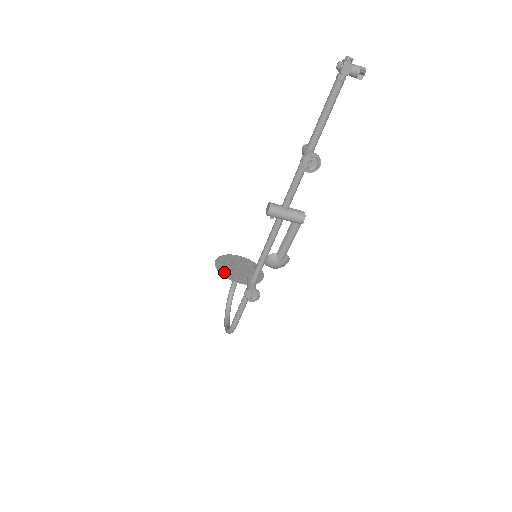
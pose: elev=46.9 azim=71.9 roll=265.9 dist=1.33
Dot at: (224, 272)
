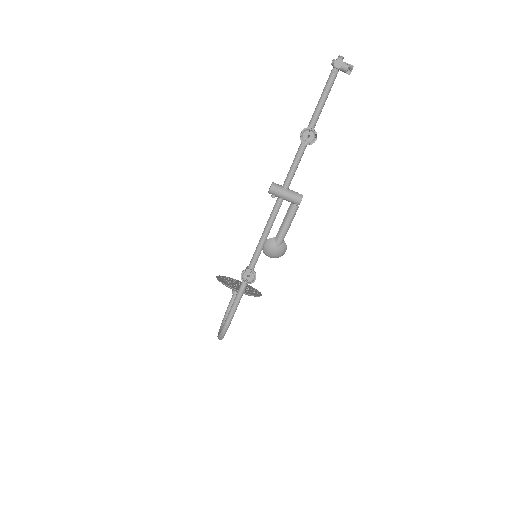
Dot at: (224, 282)
